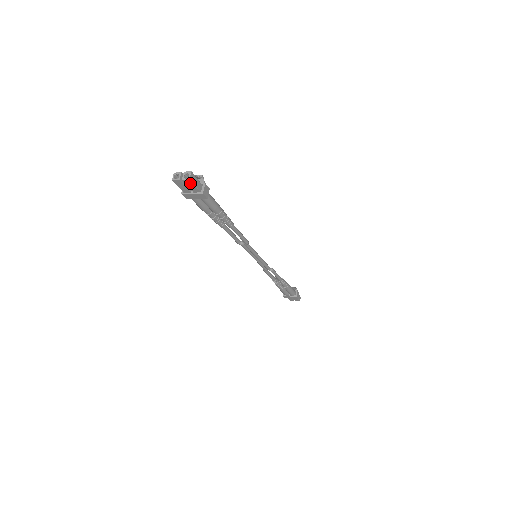
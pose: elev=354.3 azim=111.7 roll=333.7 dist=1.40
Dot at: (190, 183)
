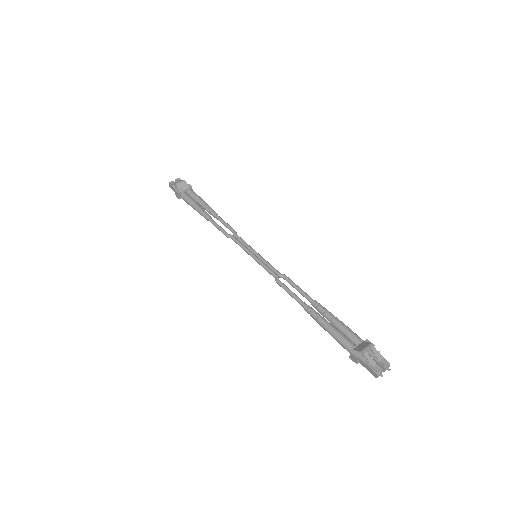
Dot at: occluded
